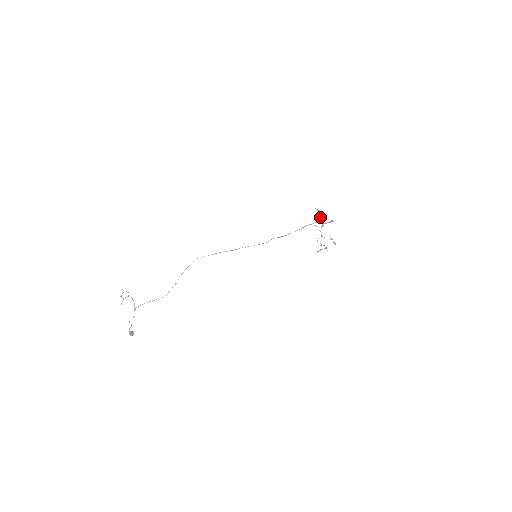
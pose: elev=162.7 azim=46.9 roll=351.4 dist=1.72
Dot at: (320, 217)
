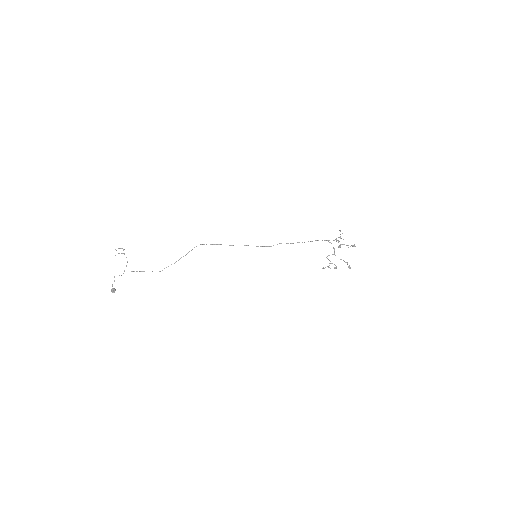
Dot at: (340, 238)
